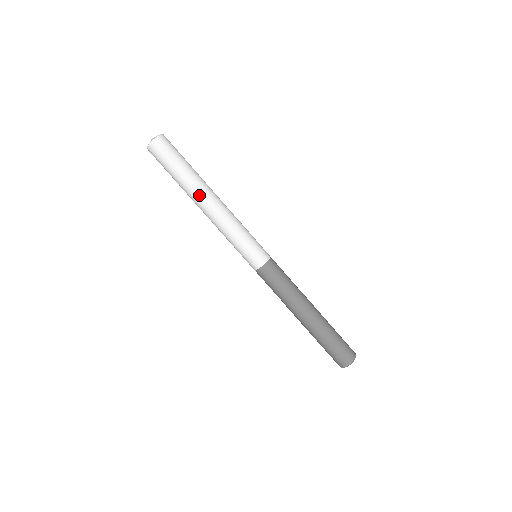
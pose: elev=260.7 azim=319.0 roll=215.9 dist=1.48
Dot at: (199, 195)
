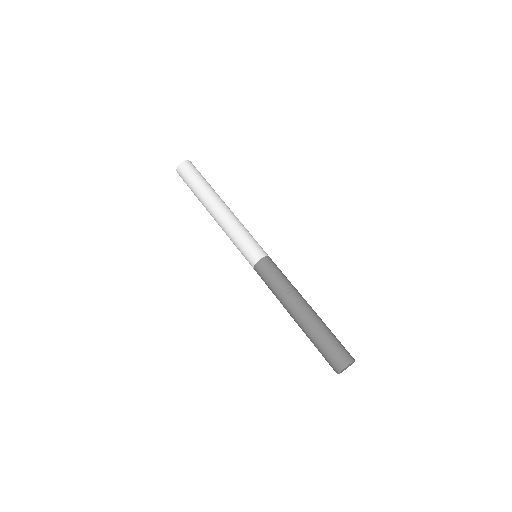
Dot at: (208, 205)
